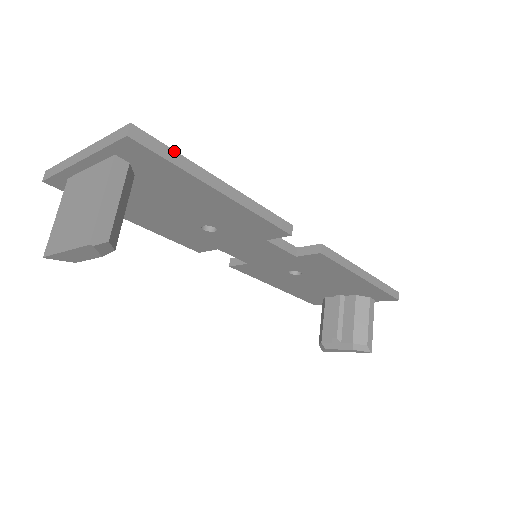
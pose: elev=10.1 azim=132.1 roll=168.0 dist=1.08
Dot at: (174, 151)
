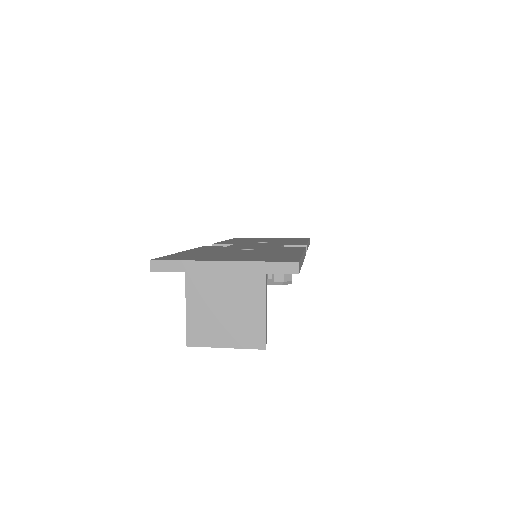
Dot at: occluded
